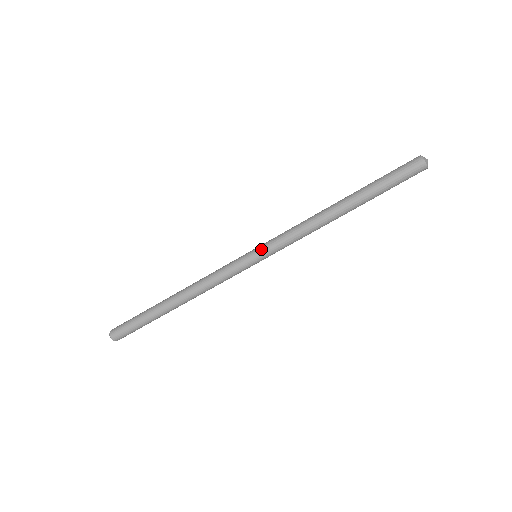
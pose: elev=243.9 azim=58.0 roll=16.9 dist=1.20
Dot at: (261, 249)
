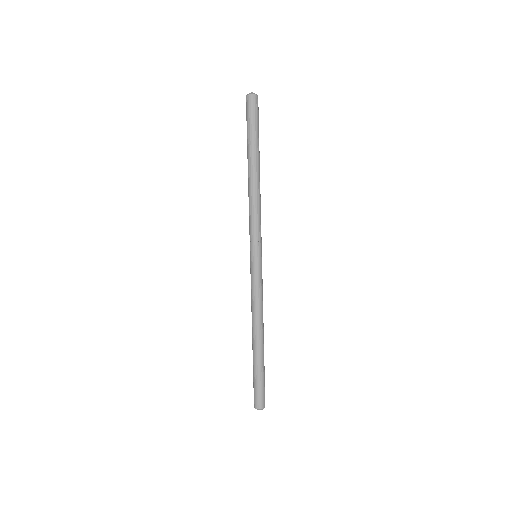
Dot at: (251, 248)
